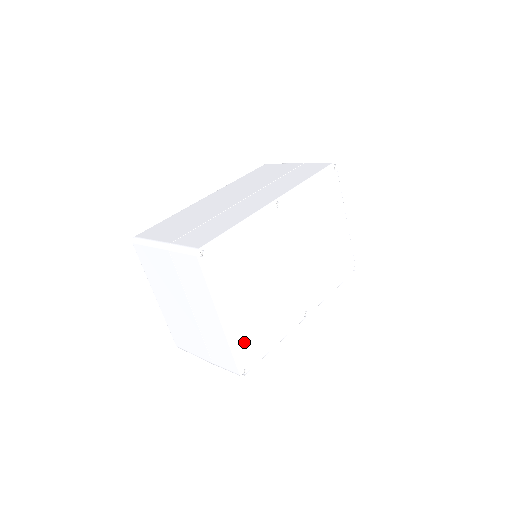
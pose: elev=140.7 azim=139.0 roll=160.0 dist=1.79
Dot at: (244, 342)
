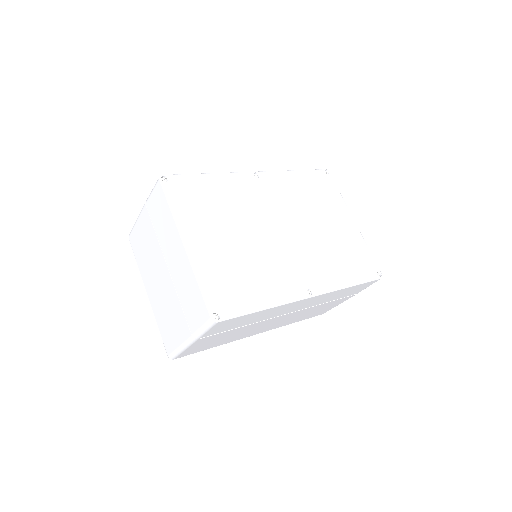
Dot at: (217, 282)
